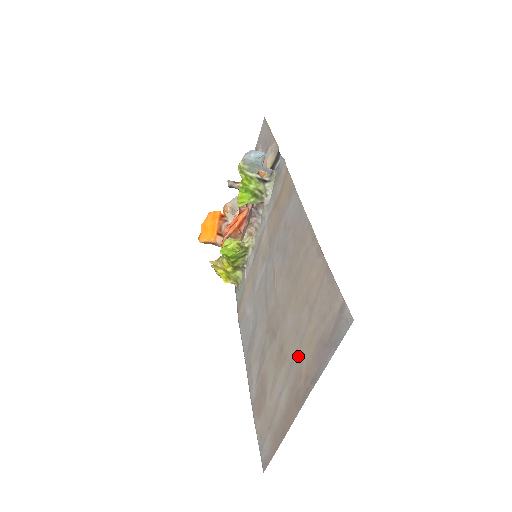
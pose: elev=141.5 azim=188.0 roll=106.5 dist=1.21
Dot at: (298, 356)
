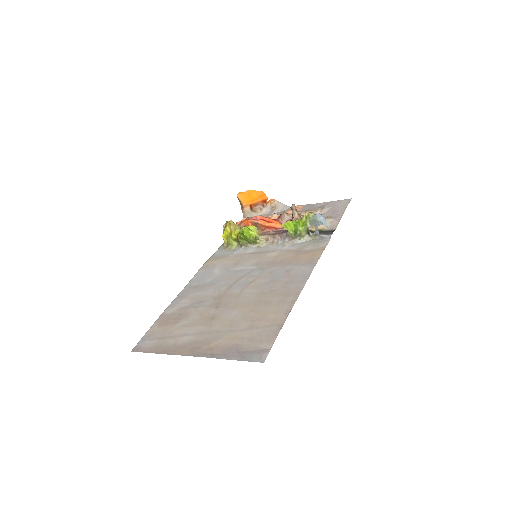
Dot at: (218, 335)
